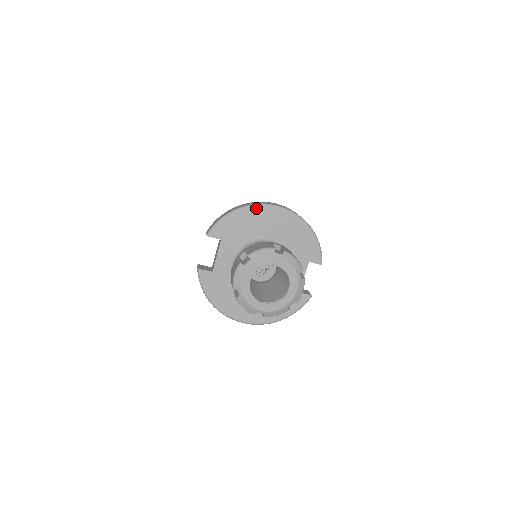
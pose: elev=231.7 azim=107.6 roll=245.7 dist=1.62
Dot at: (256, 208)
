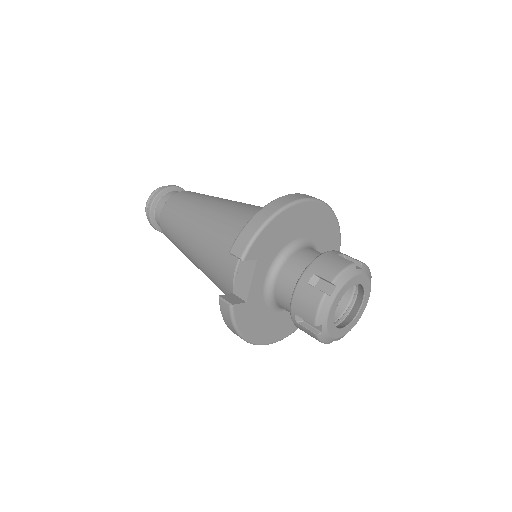
Dot at: (292, 208)
